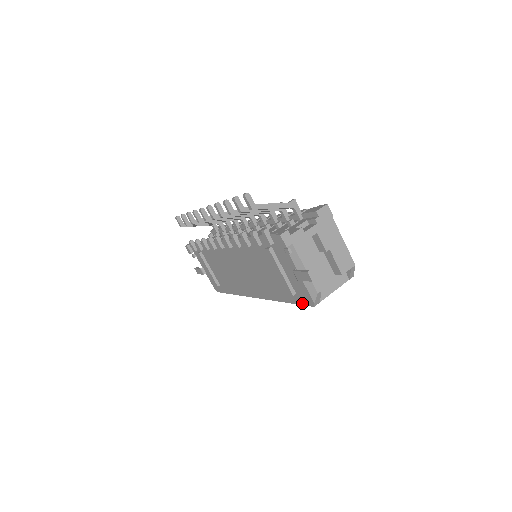
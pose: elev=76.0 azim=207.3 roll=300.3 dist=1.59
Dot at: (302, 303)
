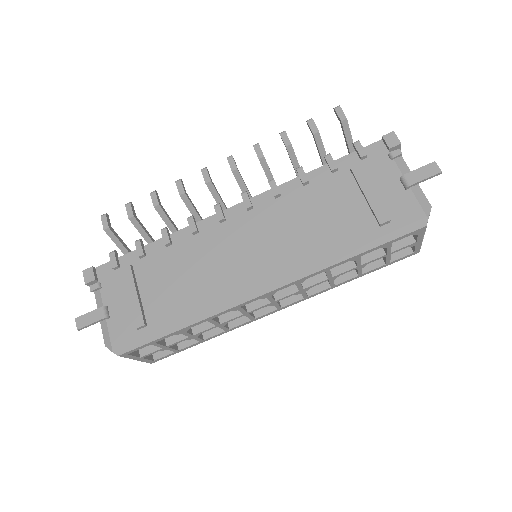
Dot at: (400, 233)
